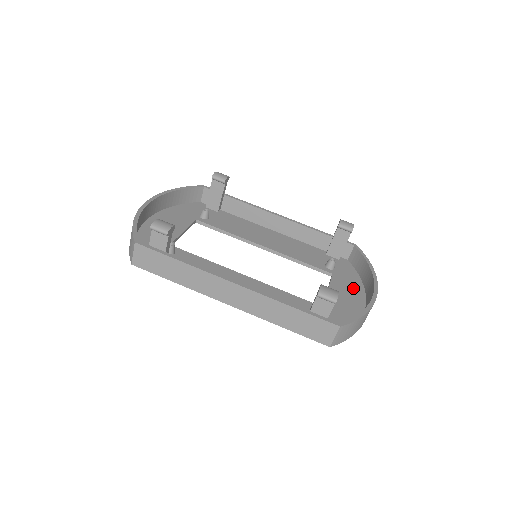
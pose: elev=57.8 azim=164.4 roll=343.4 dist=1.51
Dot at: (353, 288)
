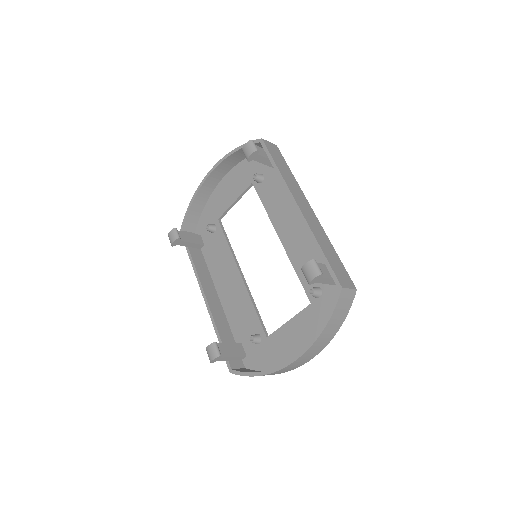
Dot at: (312, 332)
